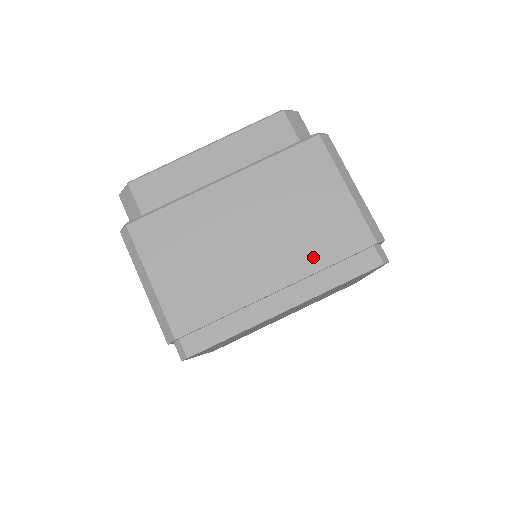
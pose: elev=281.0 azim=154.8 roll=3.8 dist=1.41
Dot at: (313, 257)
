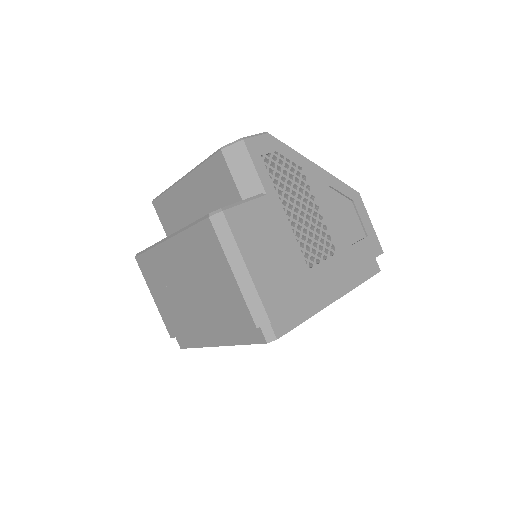
Dot at: (221, 320)
